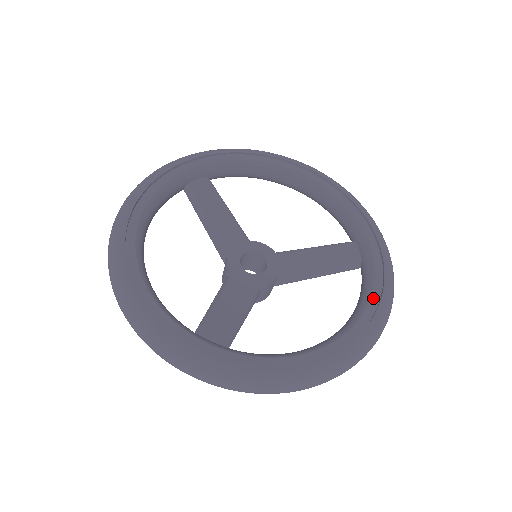
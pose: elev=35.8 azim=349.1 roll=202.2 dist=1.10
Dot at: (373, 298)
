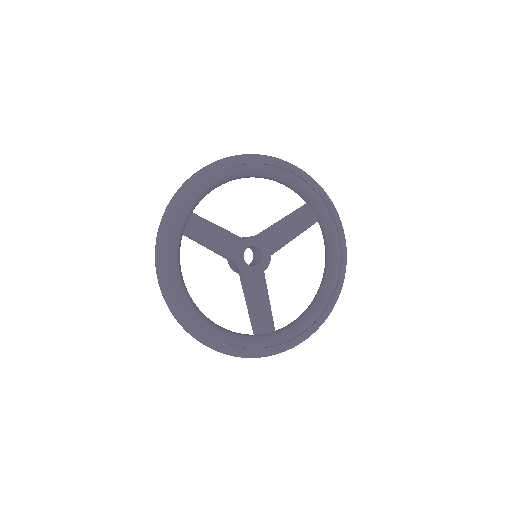
Dot at: (337, 250)
